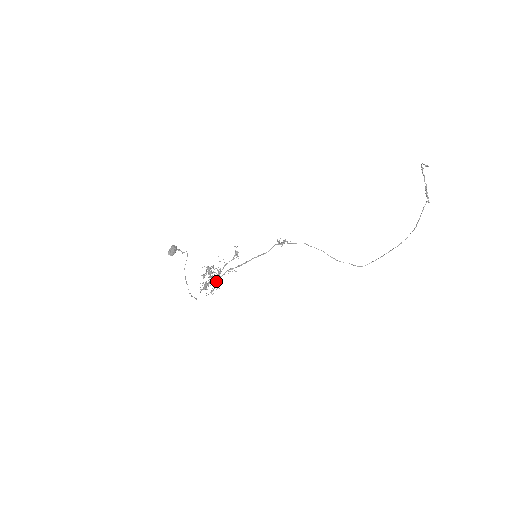
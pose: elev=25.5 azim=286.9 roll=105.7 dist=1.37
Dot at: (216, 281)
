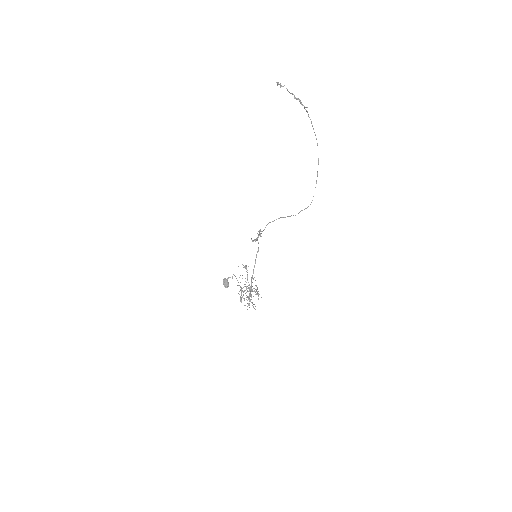
Dot at: occluded
